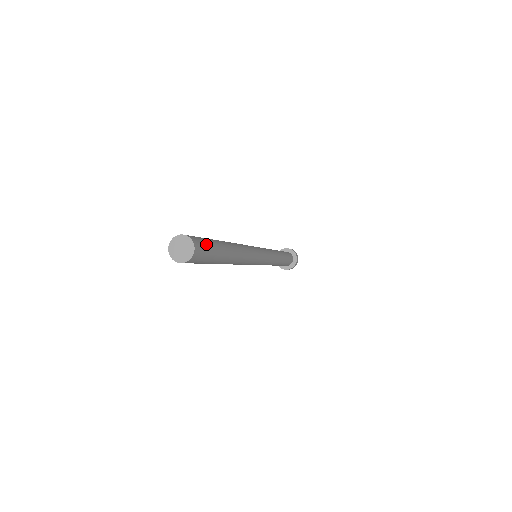
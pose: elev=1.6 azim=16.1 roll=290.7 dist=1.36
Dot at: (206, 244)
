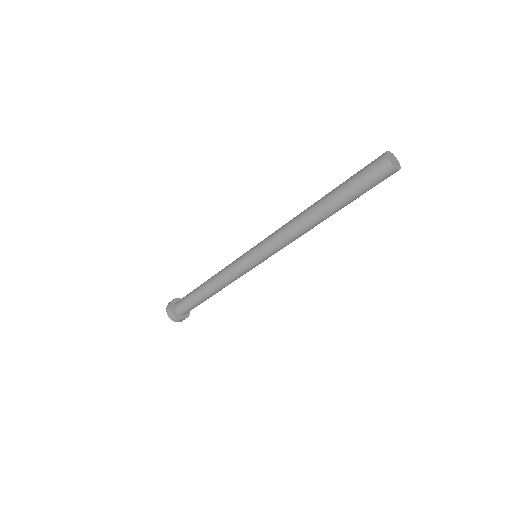
Dot at: occluded
